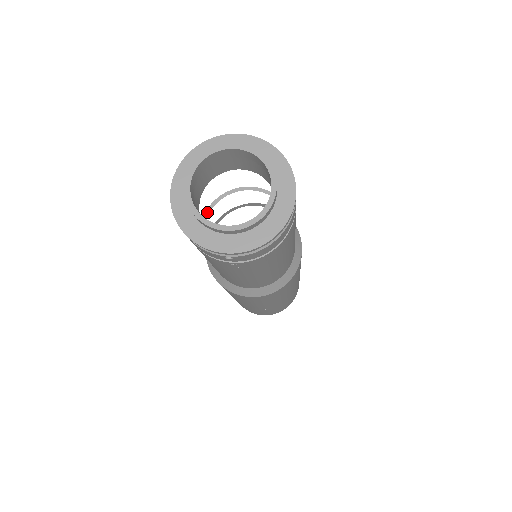
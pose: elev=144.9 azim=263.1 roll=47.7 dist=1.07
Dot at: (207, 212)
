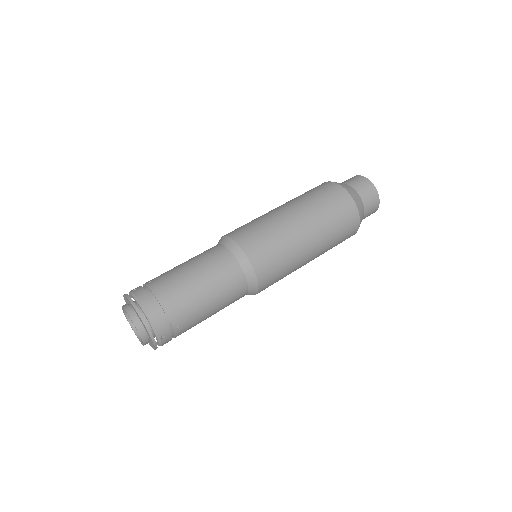
Dot at: (188, 261)
